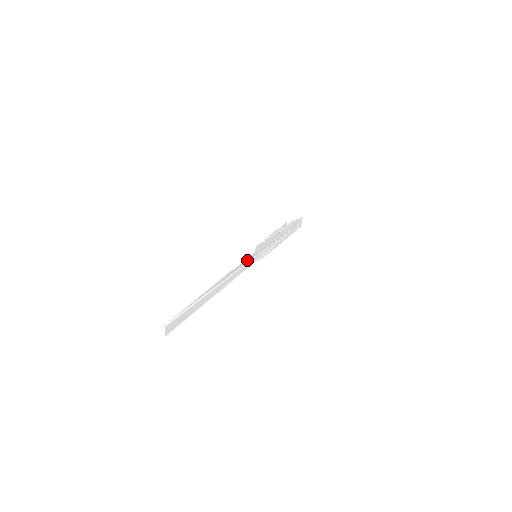
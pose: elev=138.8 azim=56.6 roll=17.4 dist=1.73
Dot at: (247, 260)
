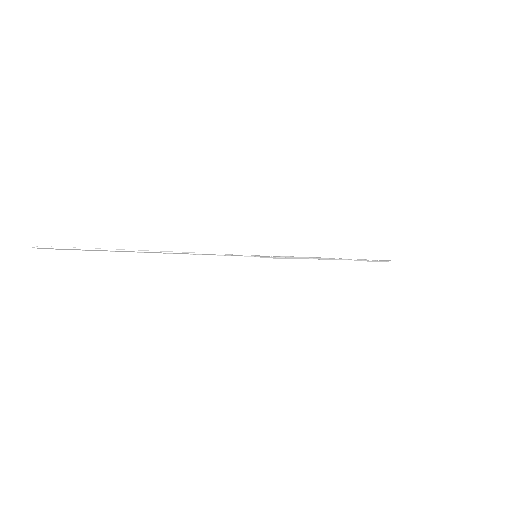
Dot at: (234, 254)
